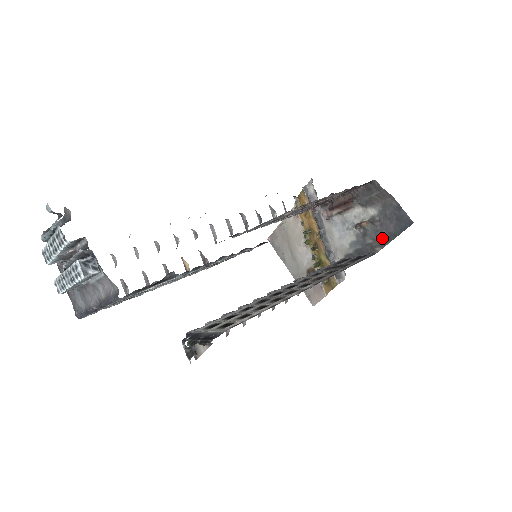
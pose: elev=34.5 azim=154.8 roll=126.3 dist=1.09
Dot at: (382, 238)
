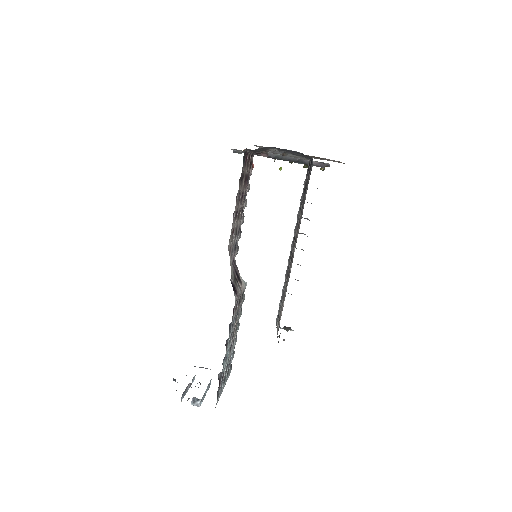
Dot at: occluded
